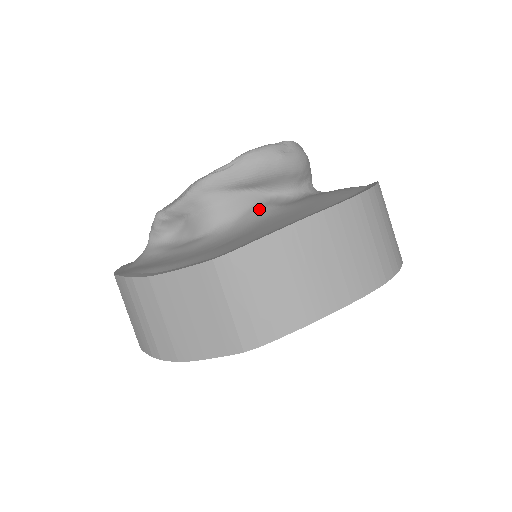
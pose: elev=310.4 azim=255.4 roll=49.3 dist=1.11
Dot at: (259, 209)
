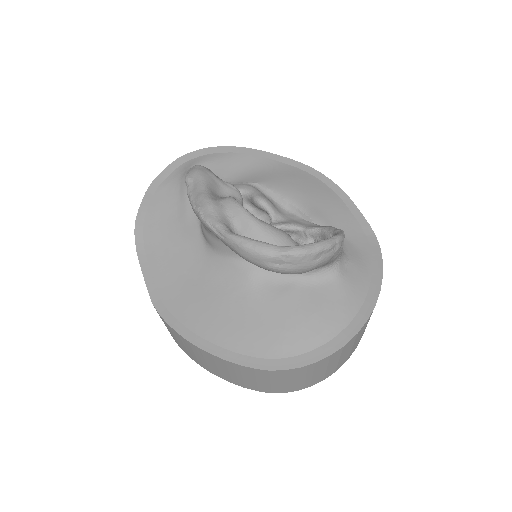
Dot at: (240, 268)
